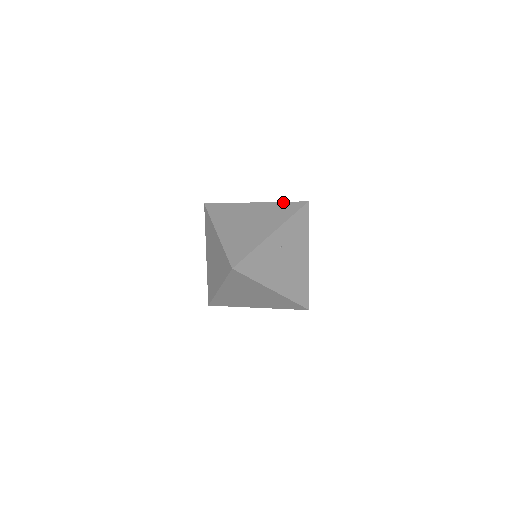
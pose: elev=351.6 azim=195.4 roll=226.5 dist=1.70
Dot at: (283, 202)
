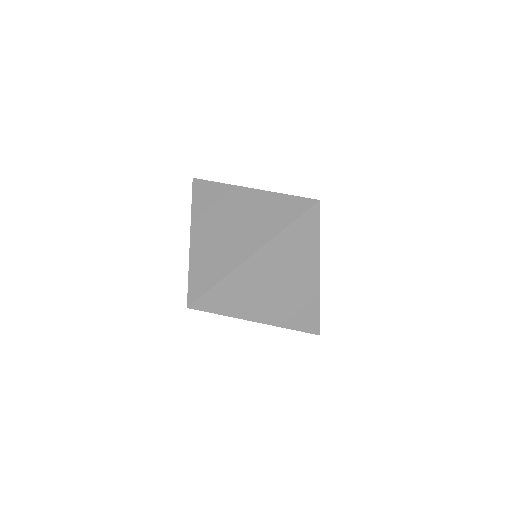
Dot at: occluded
